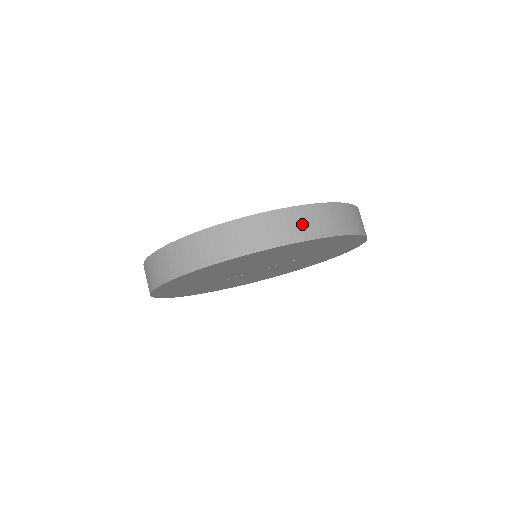
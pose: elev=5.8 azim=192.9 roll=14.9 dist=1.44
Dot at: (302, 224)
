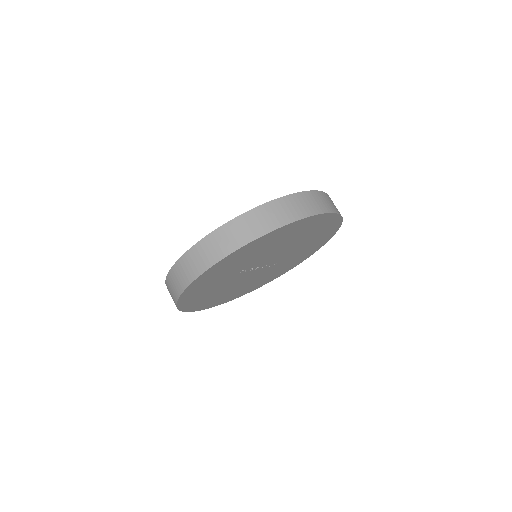
Dot at: occluded
